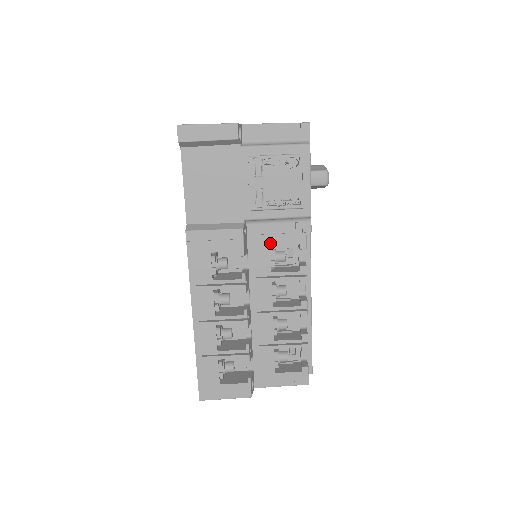
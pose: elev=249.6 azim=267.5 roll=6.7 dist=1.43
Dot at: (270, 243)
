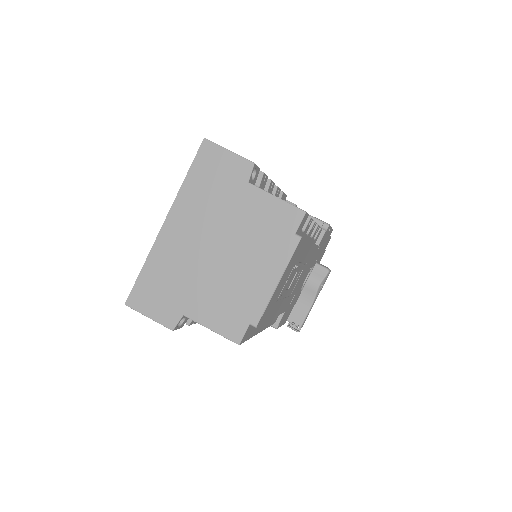
Dot at: occluded
